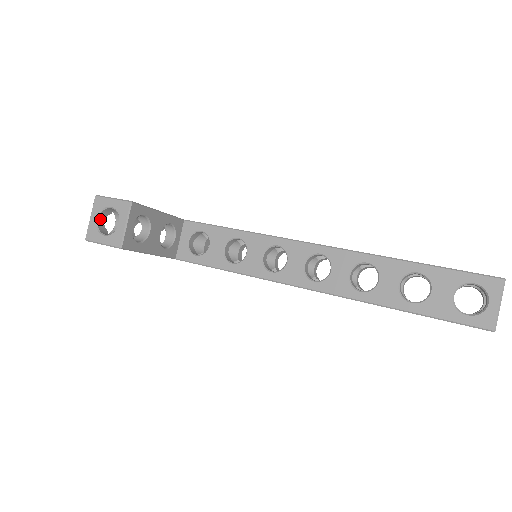
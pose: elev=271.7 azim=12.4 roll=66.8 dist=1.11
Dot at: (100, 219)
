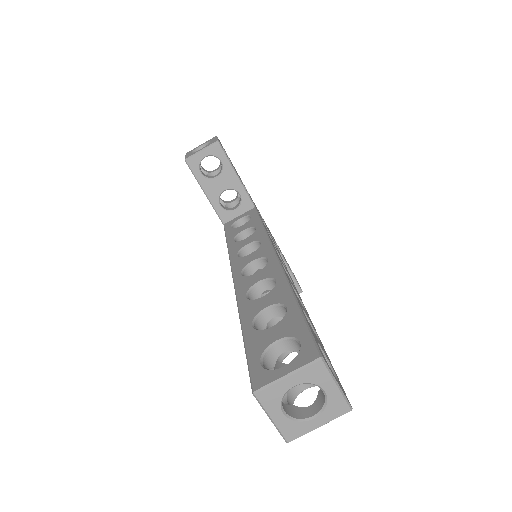
Dot at: occluded
